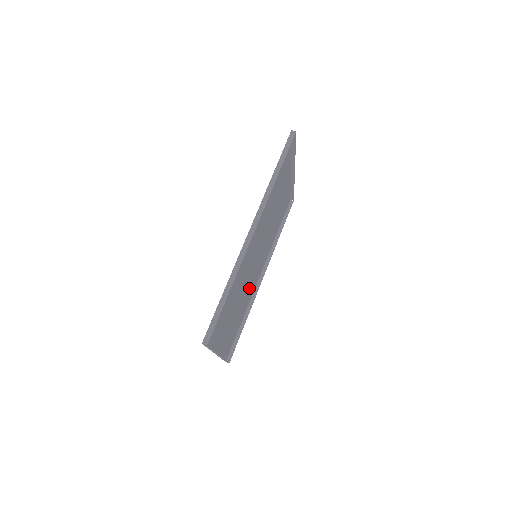
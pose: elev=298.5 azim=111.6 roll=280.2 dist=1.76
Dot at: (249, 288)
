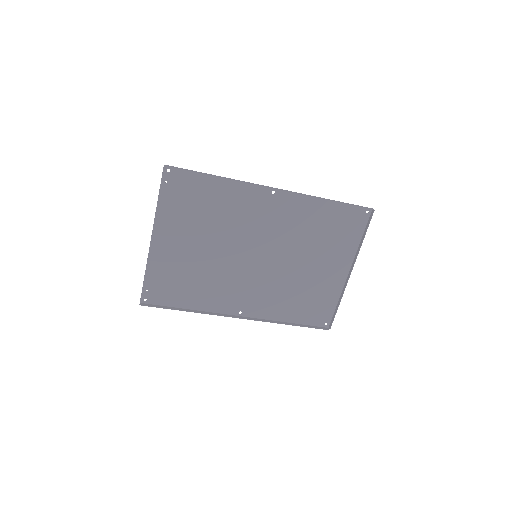
Dot at: (223, 283)
